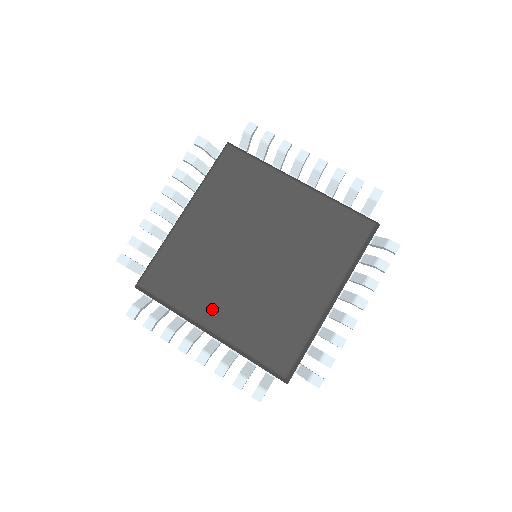
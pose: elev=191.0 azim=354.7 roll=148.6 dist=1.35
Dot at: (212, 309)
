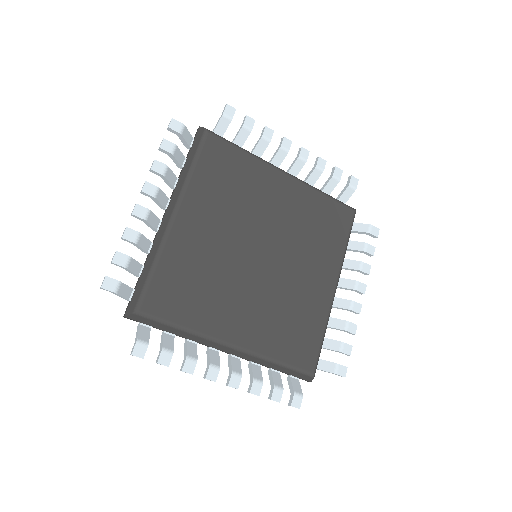
Dot at: (231, 323)
